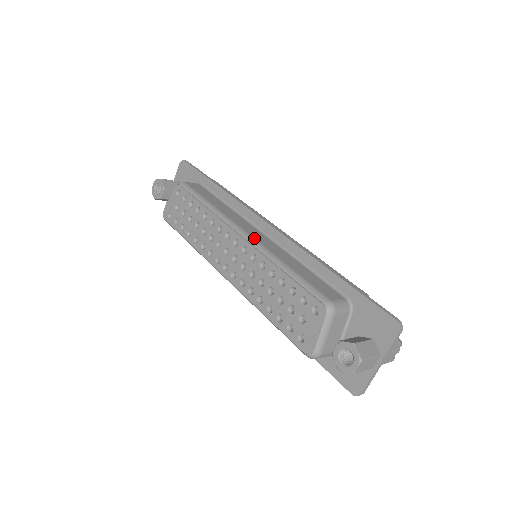
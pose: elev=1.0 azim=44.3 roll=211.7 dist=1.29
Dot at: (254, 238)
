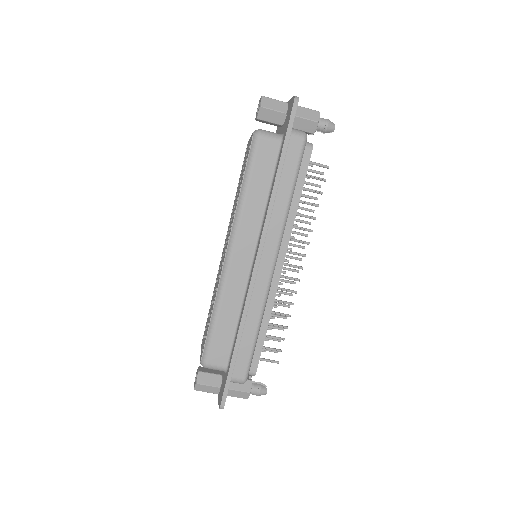
Dot at: occluded
